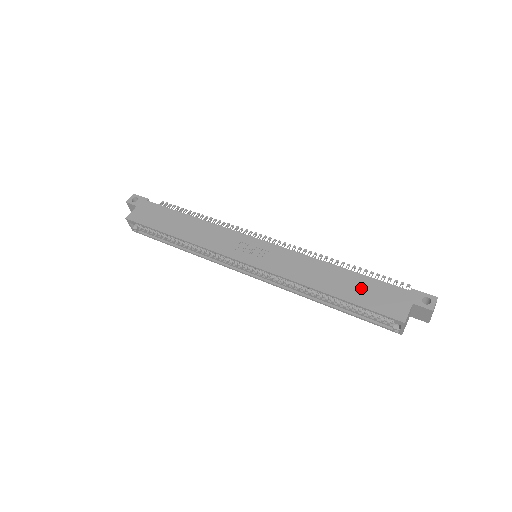
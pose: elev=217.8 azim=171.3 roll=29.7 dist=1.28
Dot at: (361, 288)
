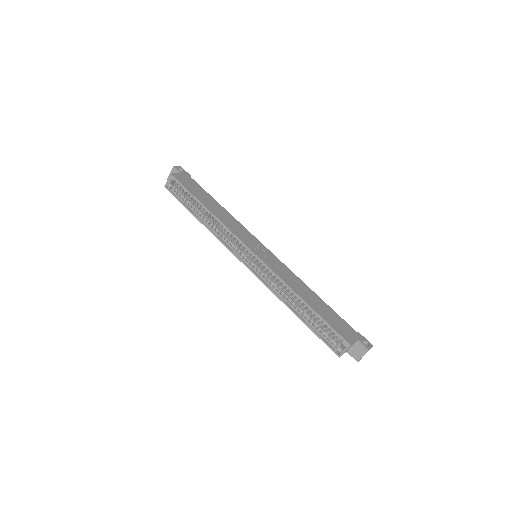
Dot at: (327, 312)
